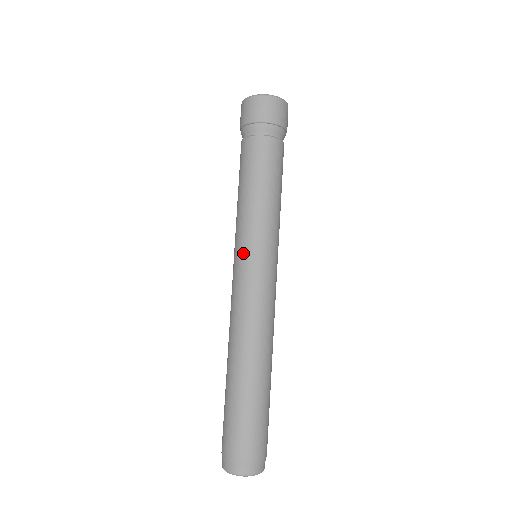
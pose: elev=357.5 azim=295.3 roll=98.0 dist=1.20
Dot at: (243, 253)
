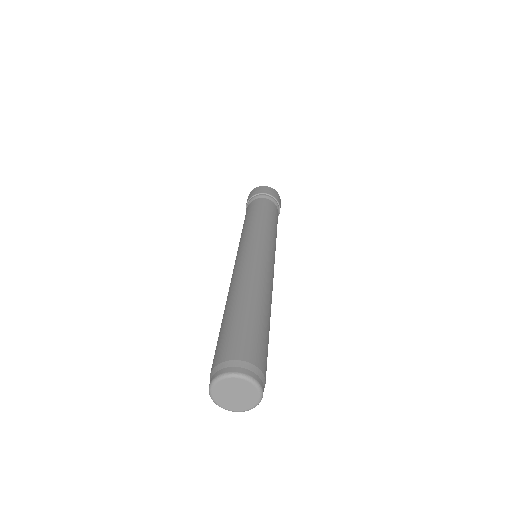
Dot at: (251, 239)
